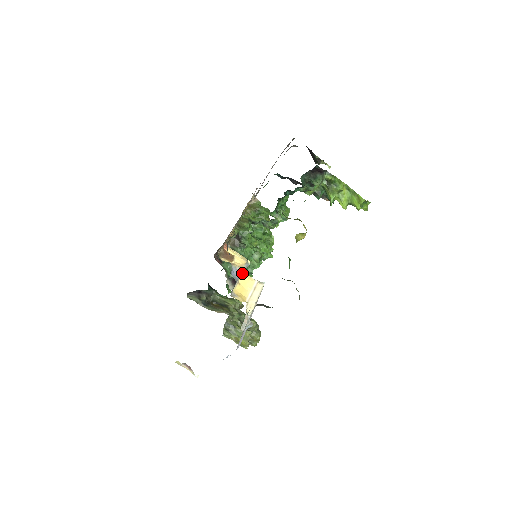
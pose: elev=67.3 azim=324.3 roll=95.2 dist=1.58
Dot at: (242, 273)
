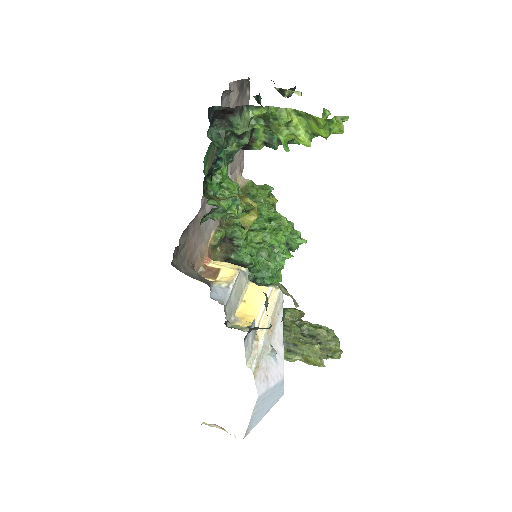
Dot at: (247, 284)
